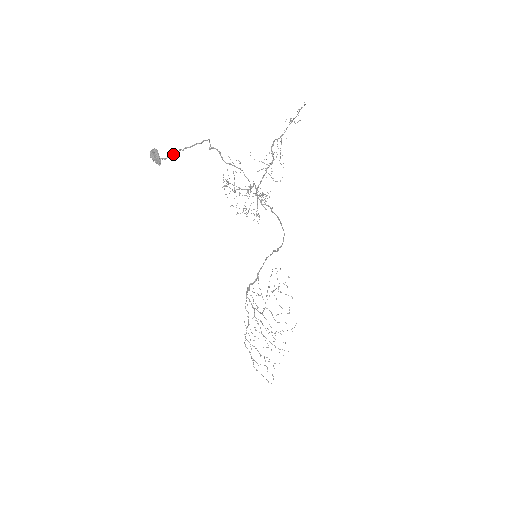
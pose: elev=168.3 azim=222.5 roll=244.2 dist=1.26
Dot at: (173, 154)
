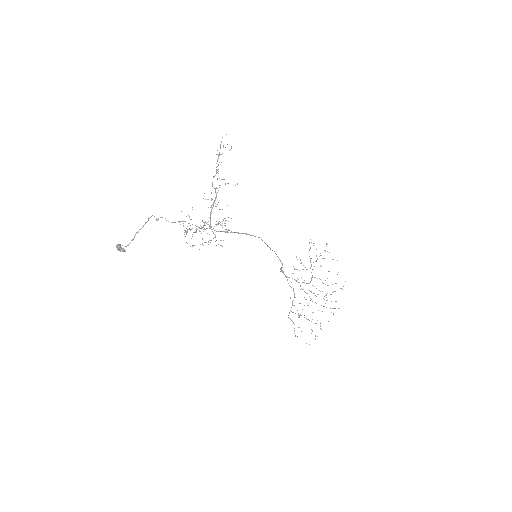
Dot at: (132, 239)
